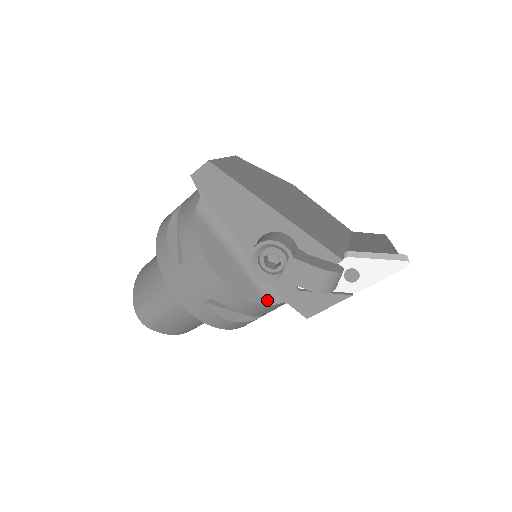
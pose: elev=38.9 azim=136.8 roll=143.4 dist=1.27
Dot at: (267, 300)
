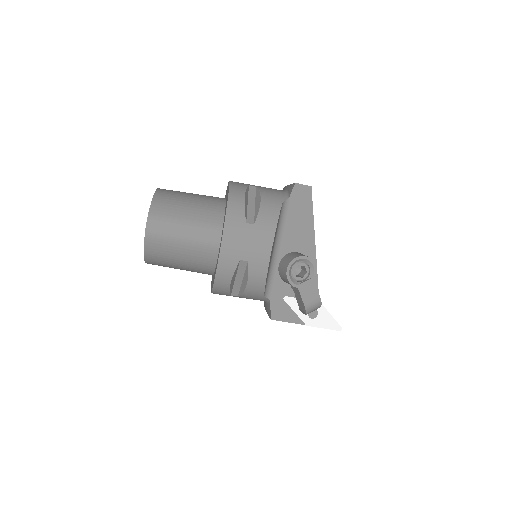
Dot at: (265, 290)
